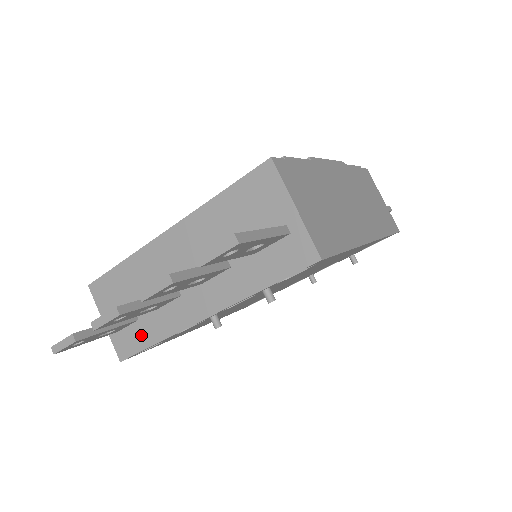
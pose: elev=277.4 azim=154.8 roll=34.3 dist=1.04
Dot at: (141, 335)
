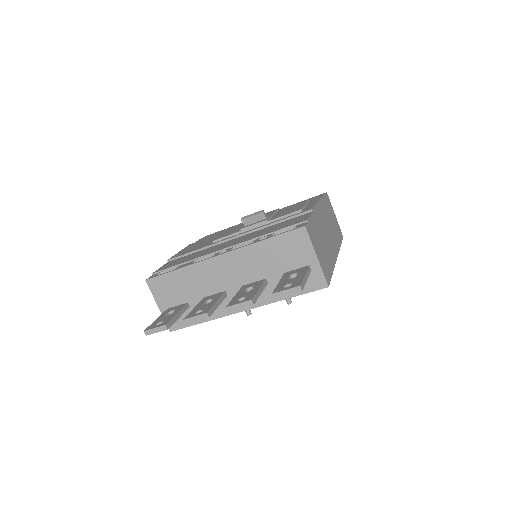
Dot at: occluded
